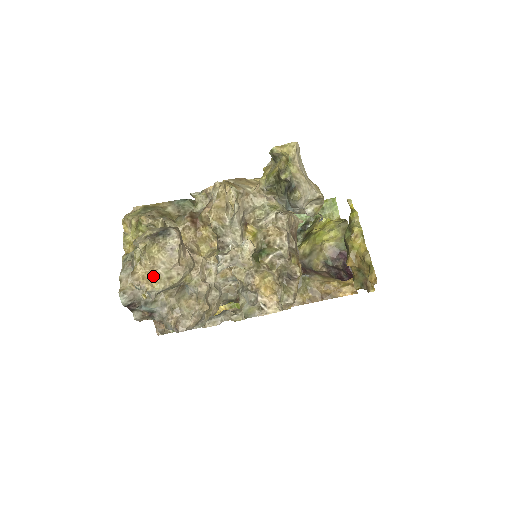
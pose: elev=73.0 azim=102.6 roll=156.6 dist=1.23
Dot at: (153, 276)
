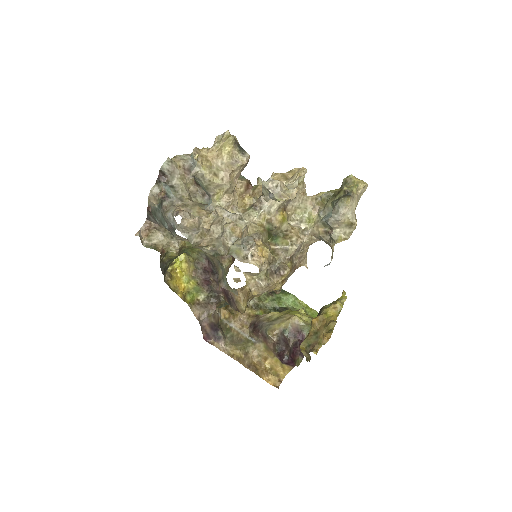
Dot at: (208, 162)
